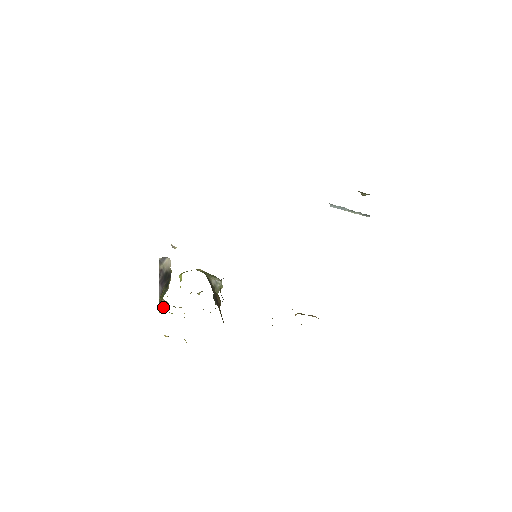
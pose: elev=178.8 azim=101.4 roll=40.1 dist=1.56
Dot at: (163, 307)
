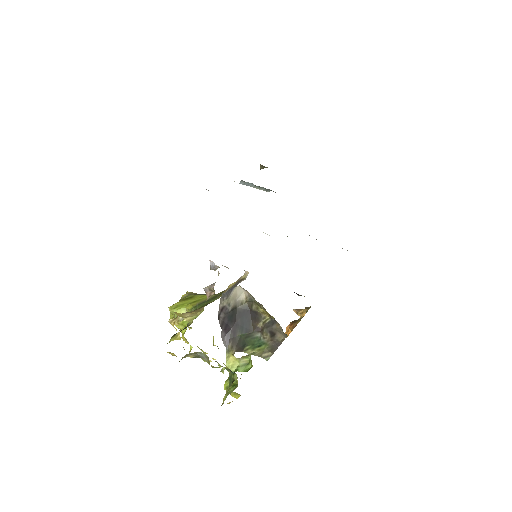
Dot at: (245, 361)
